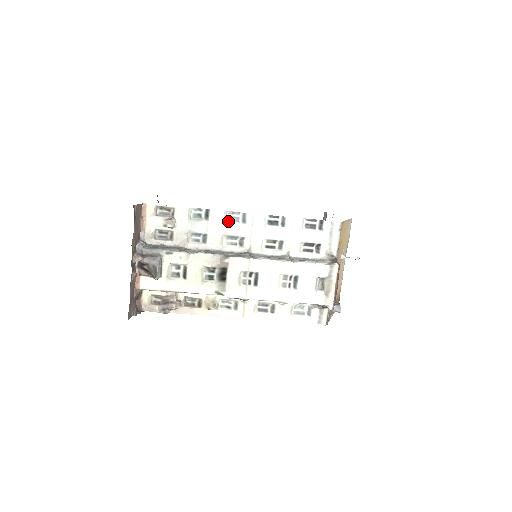
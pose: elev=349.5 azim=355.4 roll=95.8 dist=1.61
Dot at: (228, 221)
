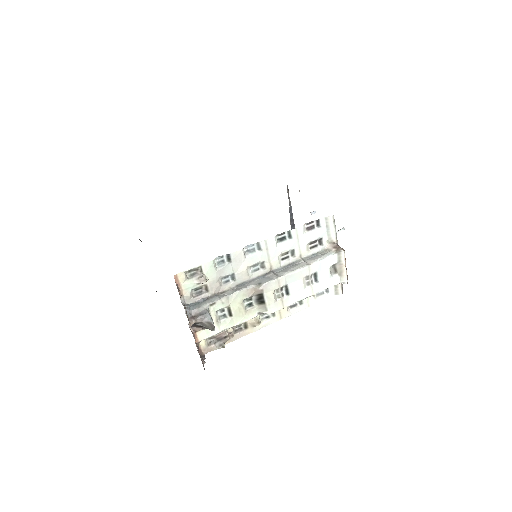
Dot at: (247, 255)
